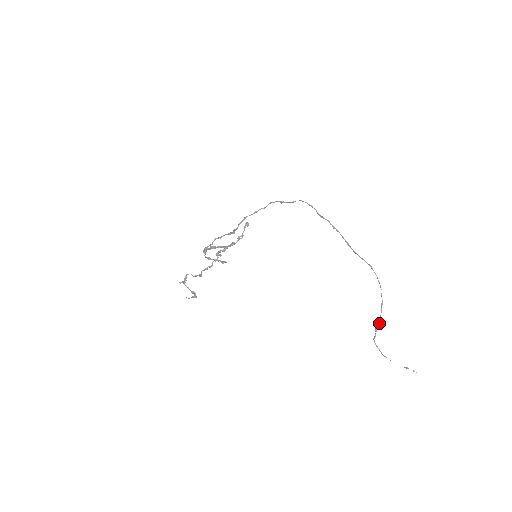
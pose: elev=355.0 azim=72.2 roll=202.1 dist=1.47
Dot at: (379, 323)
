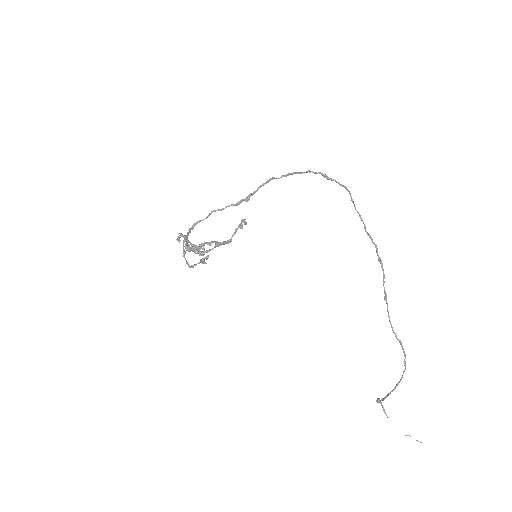
Dot at: (383, 400)
